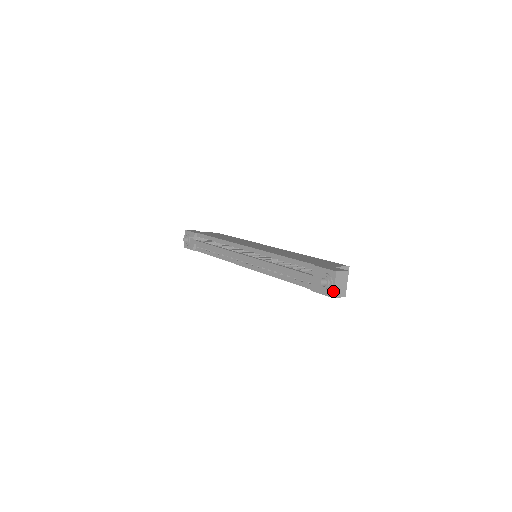
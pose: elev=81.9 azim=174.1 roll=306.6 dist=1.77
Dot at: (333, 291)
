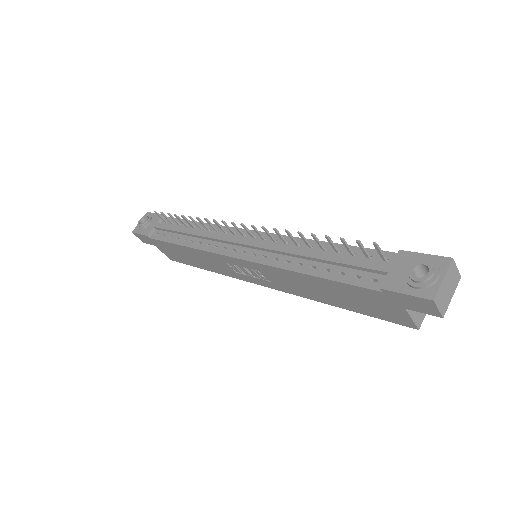
Dot at: (437, 288)
